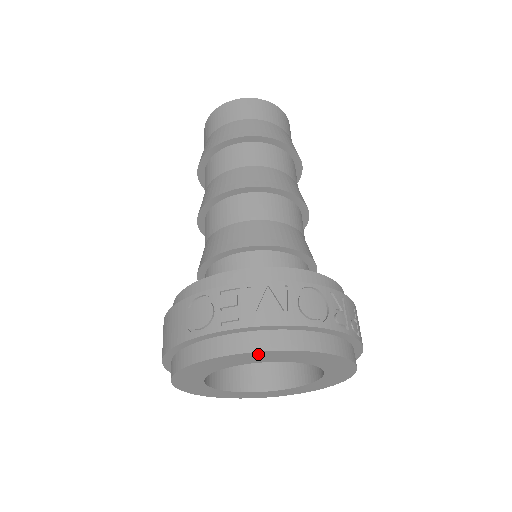
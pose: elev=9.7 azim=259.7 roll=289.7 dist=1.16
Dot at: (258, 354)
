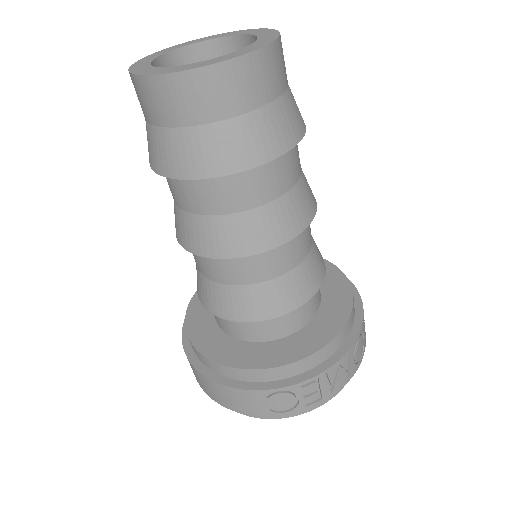
Dot at: occluded
